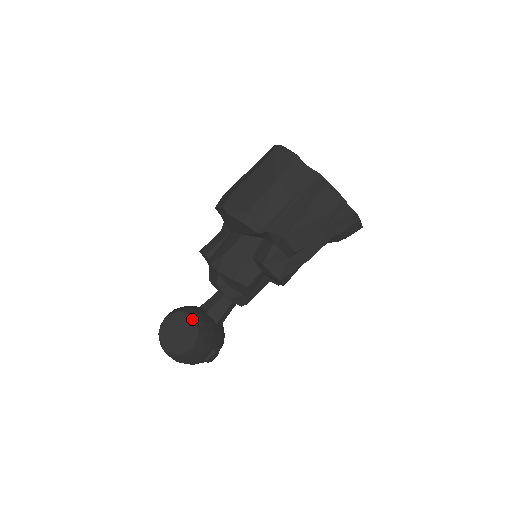
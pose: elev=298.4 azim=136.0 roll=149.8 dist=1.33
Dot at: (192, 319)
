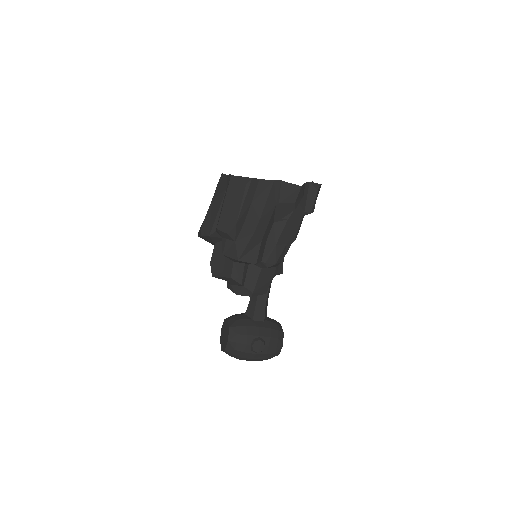
Dot at: (227, 321)
